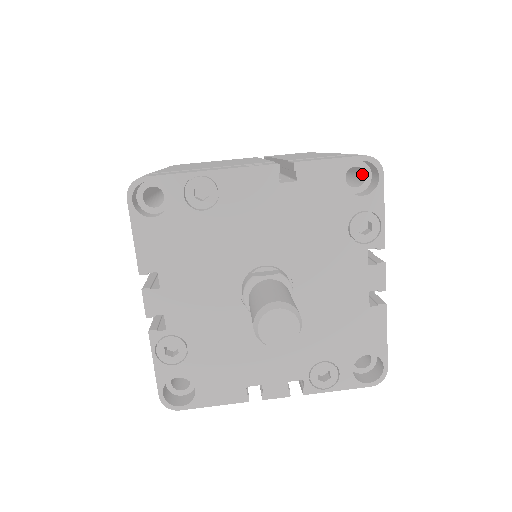
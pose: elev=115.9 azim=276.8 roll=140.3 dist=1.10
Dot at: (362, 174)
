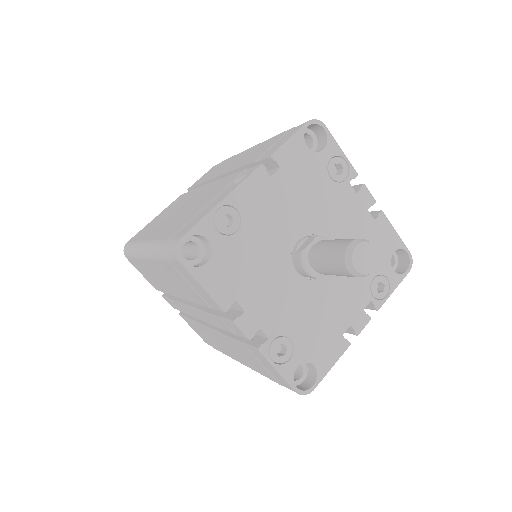
Dot at: (306, 138)
